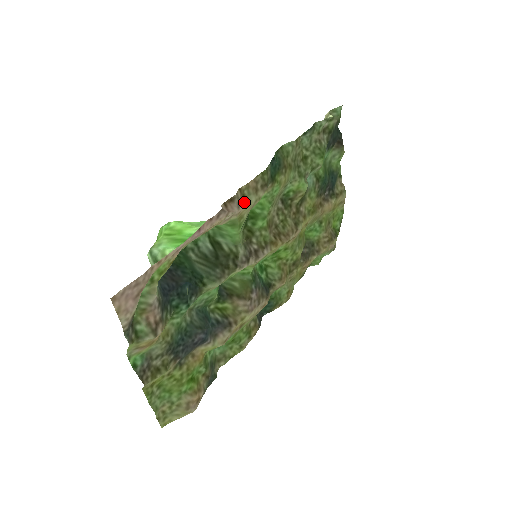
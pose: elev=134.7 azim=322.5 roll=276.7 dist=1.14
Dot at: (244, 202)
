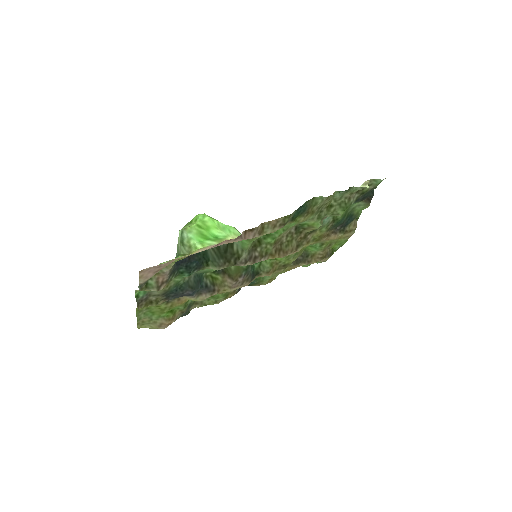
Dot at: (261, 232)
